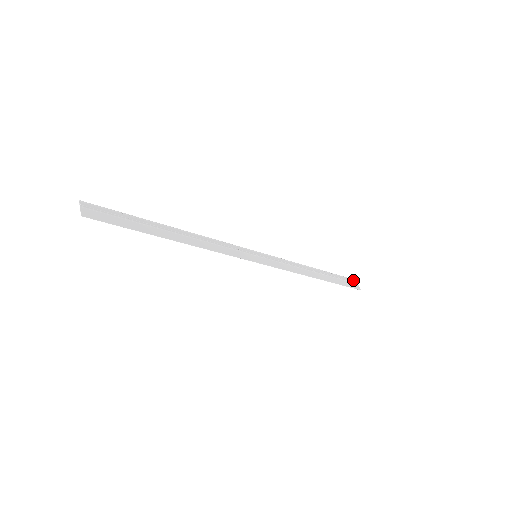
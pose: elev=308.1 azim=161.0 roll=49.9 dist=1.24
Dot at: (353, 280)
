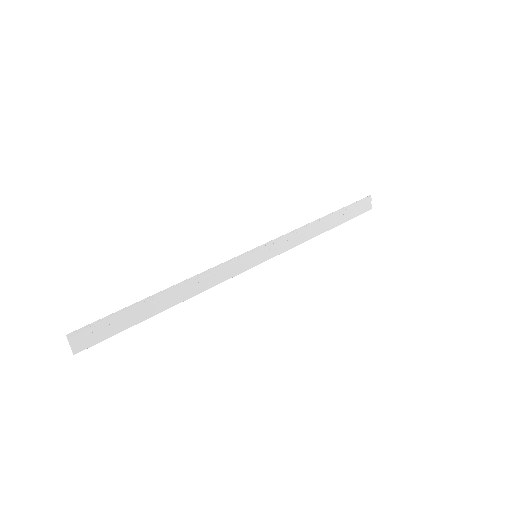
Dot at: (367, 200)
